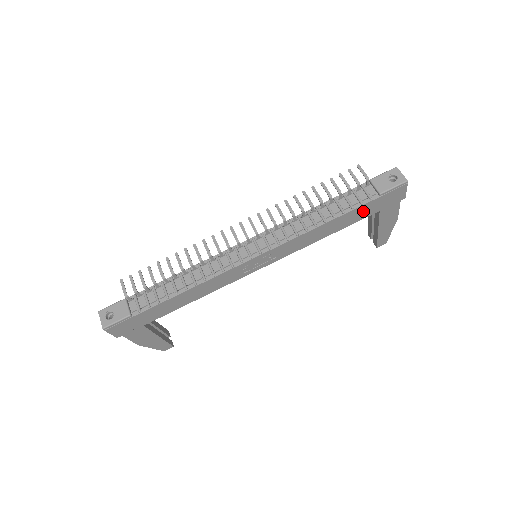
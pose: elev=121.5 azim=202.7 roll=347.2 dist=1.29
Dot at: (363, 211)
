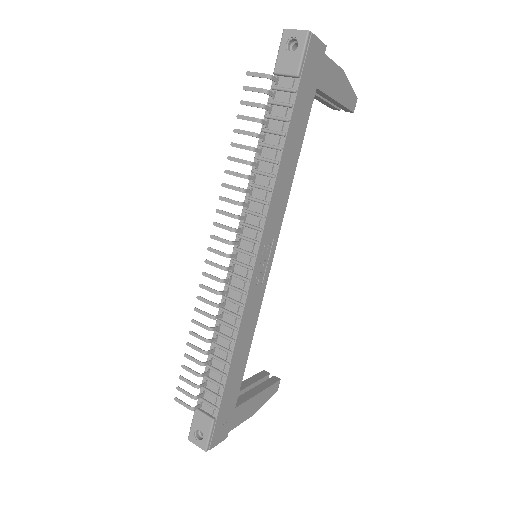
Dot at: (301, 109)
